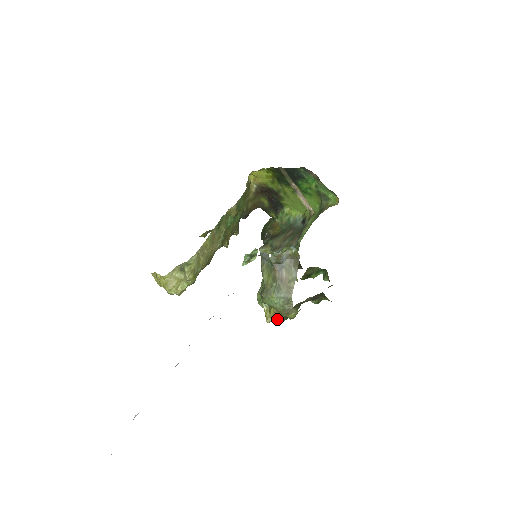
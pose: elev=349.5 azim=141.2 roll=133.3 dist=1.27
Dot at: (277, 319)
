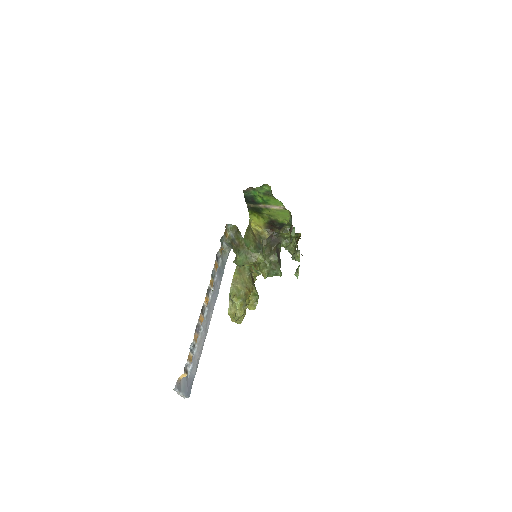
Dot at: (273, 273)
